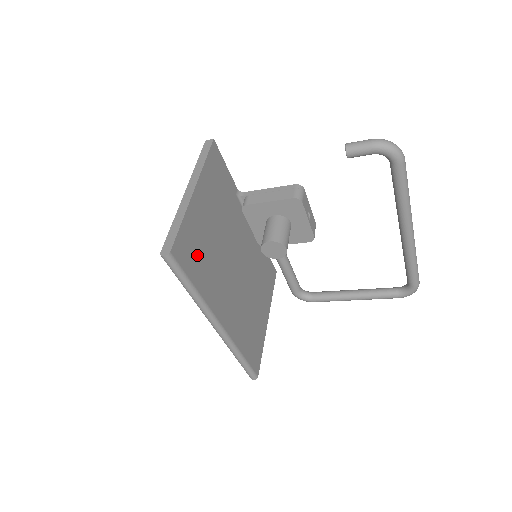
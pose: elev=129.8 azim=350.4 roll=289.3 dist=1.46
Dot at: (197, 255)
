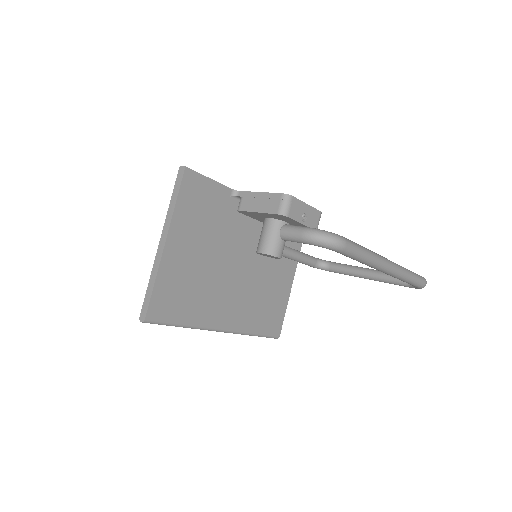
Dot at: (180, 297)
